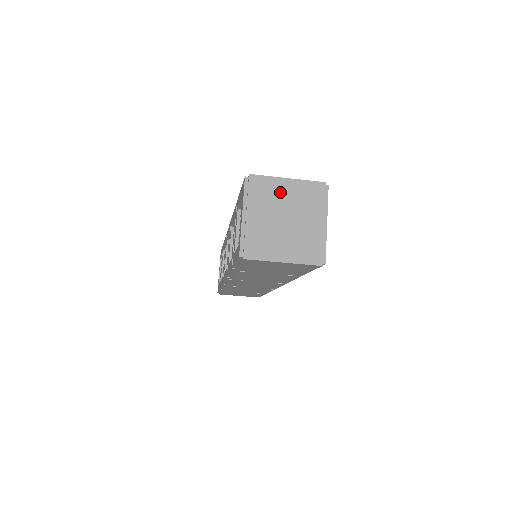
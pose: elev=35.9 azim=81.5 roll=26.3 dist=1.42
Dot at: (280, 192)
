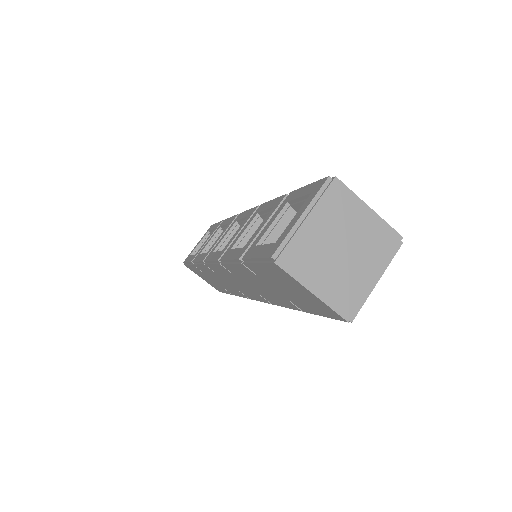
Dot at: (354, 217)
